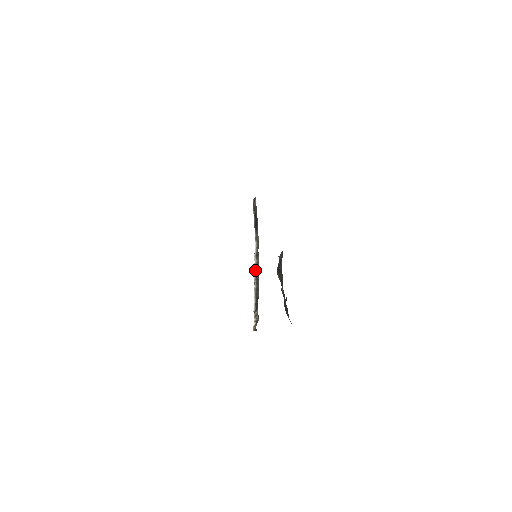
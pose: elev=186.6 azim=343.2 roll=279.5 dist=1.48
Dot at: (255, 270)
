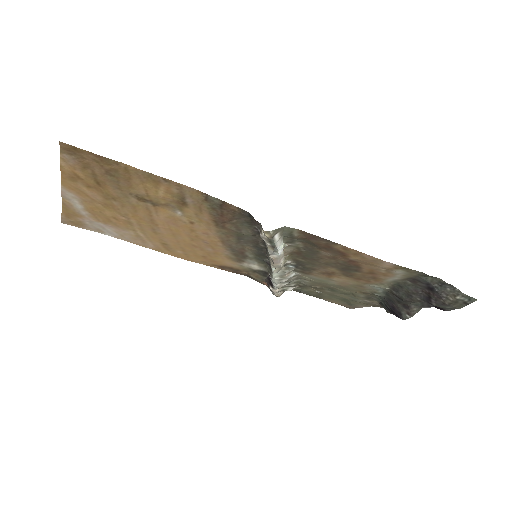
Dot at: occluded
